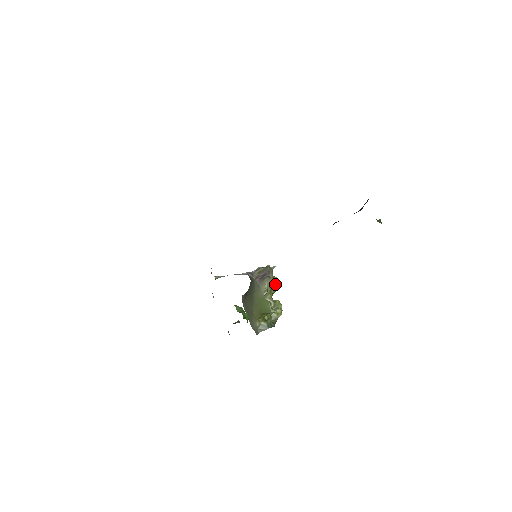
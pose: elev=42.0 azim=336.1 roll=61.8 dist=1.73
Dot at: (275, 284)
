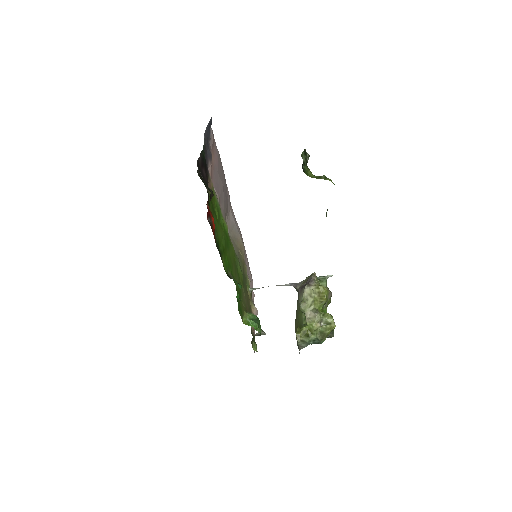
Dot at: (322, 294)
